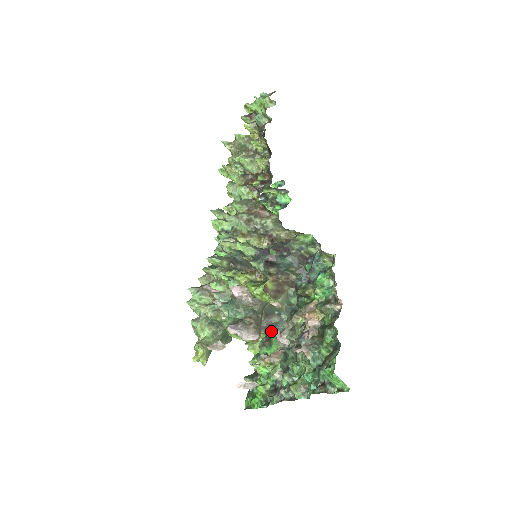
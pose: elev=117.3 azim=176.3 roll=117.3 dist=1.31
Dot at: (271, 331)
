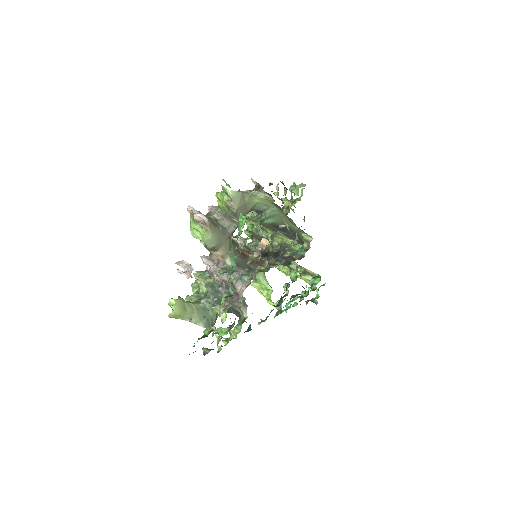
Dot at: (238, 289)
